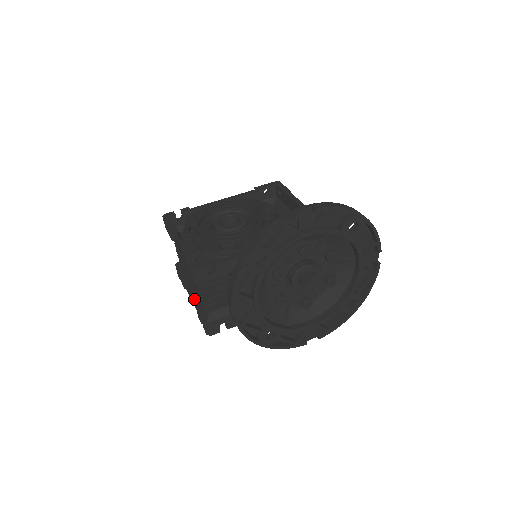
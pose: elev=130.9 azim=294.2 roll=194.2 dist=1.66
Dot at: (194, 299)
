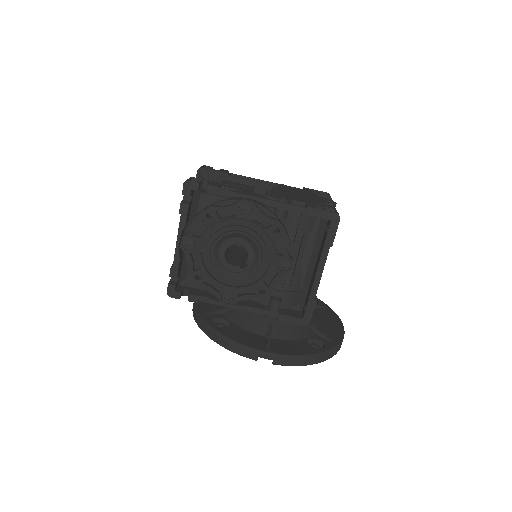
Dot at: occluded
